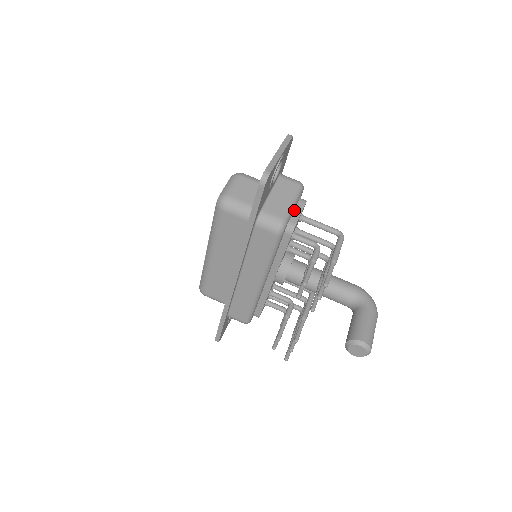
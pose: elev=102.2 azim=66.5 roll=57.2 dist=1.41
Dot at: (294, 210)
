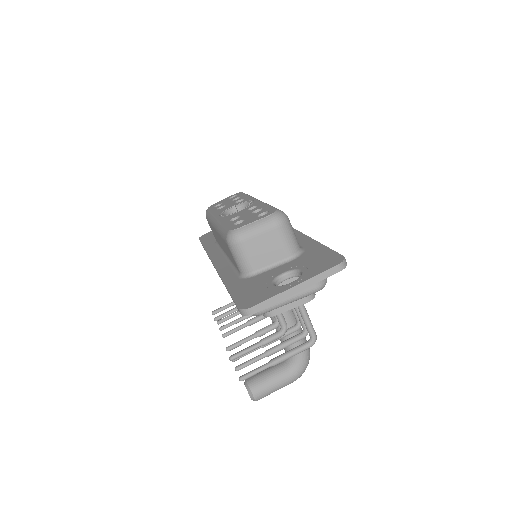
Dot at: occluded
